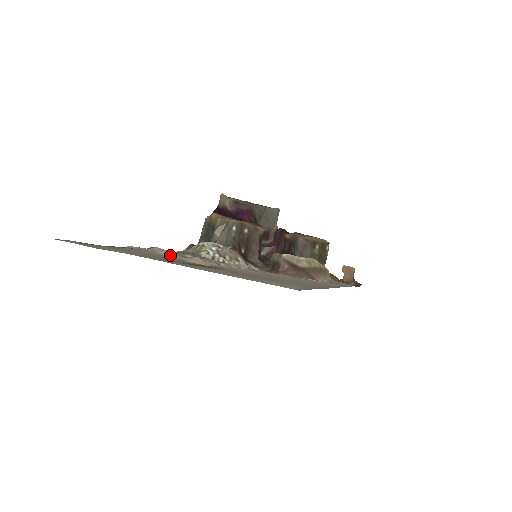
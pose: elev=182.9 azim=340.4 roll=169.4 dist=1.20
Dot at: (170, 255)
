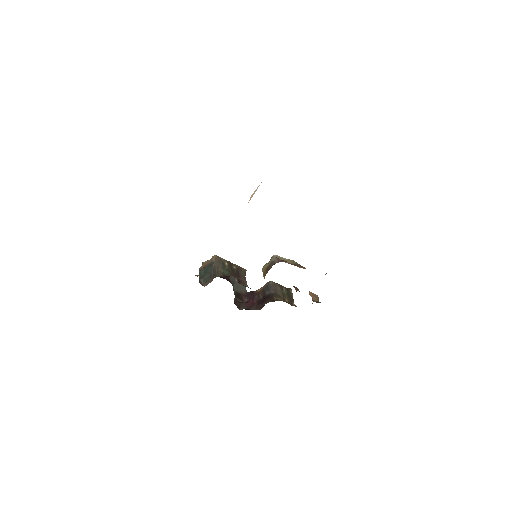
Dot at: occluded
